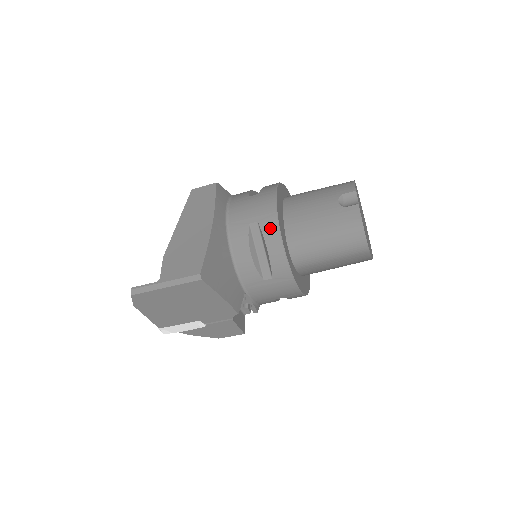
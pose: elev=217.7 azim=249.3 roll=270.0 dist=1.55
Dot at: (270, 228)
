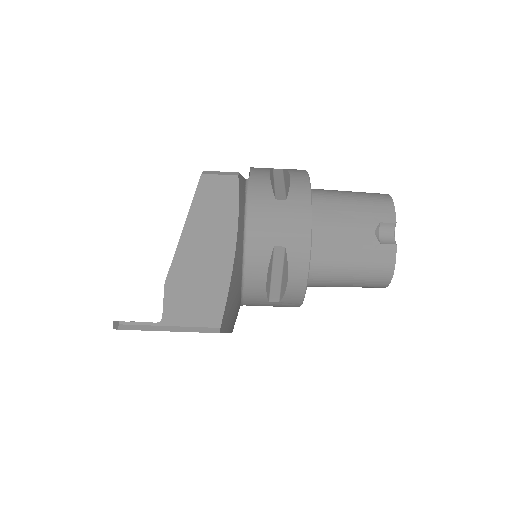
Dot at: (299, 259)
